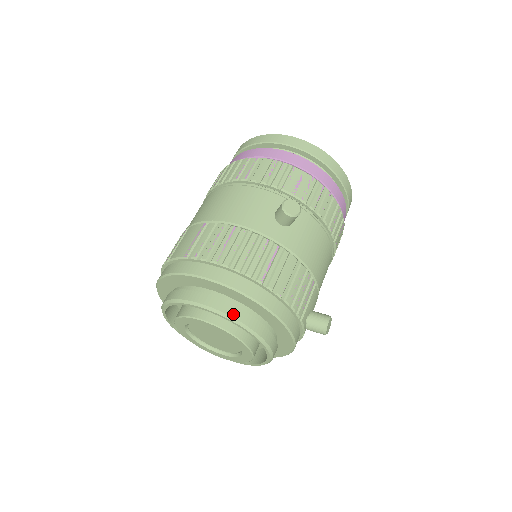
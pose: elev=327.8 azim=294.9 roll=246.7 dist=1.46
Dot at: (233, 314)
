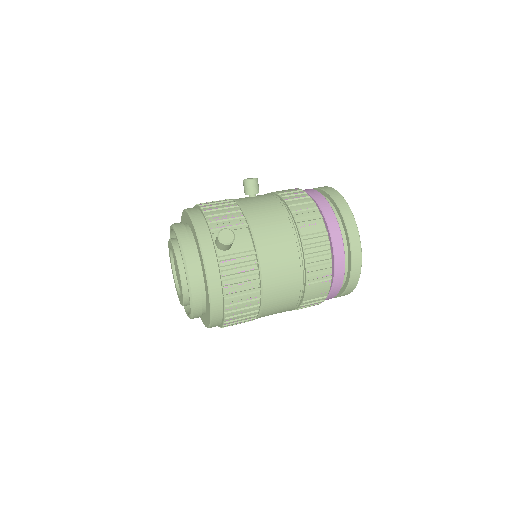
Dot at: (176, 224)
